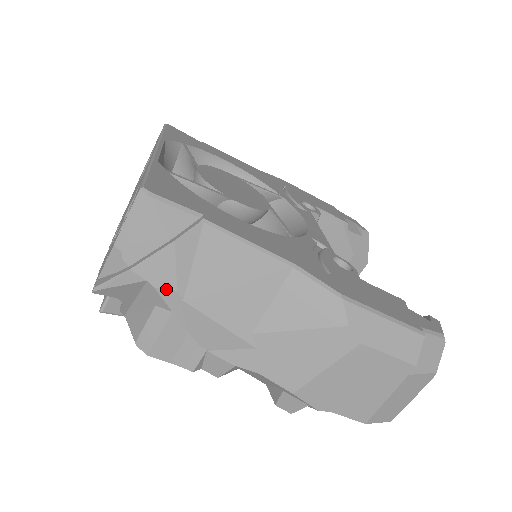
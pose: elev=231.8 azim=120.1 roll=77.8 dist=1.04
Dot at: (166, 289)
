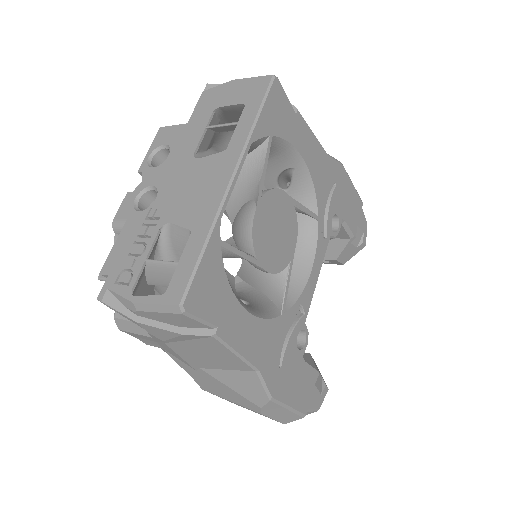
Dot at: (156, 337)
